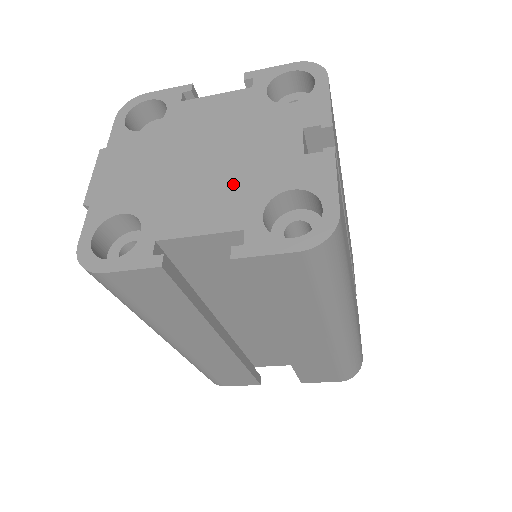
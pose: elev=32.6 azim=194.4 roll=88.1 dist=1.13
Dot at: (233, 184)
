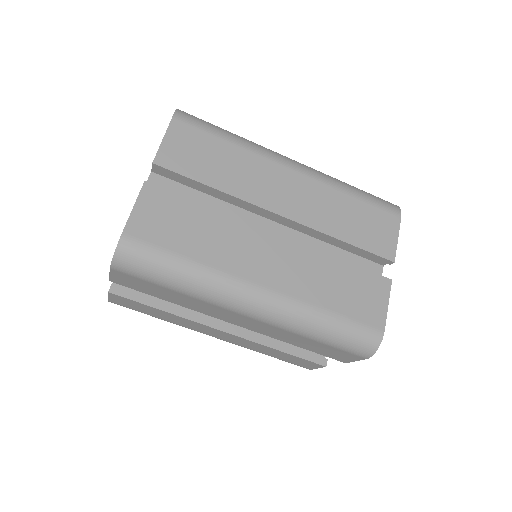
Dot at: occluded
